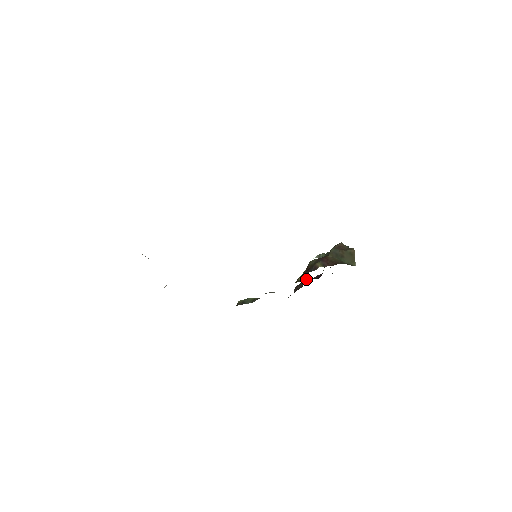
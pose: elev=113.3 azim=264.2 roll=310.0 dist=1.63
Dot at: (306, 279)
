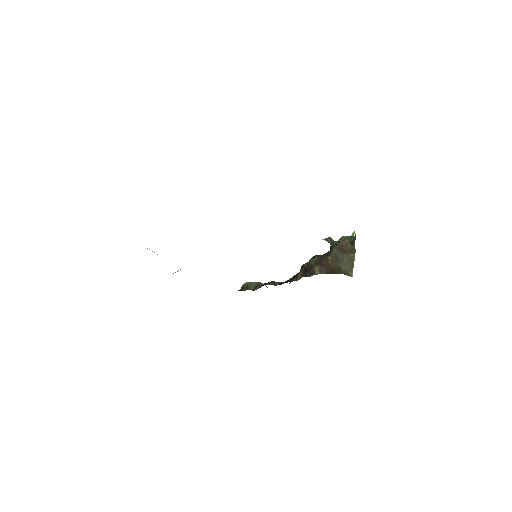
Dot at: occluded
